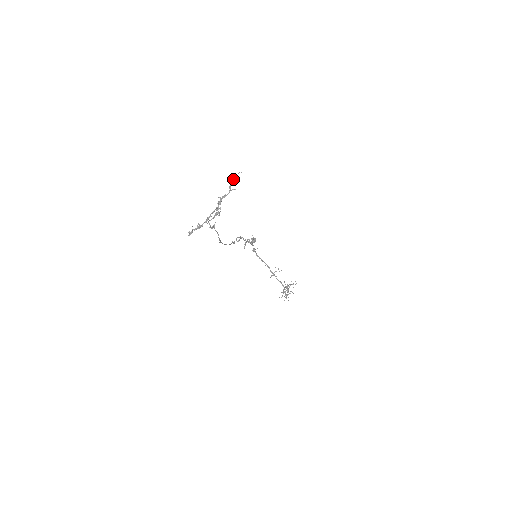
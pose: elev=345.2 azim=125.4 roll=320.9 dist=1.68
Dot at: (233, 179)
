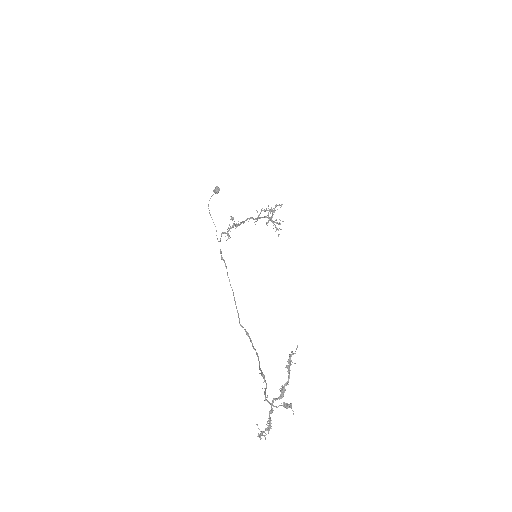
Dot at: (290, 361)
